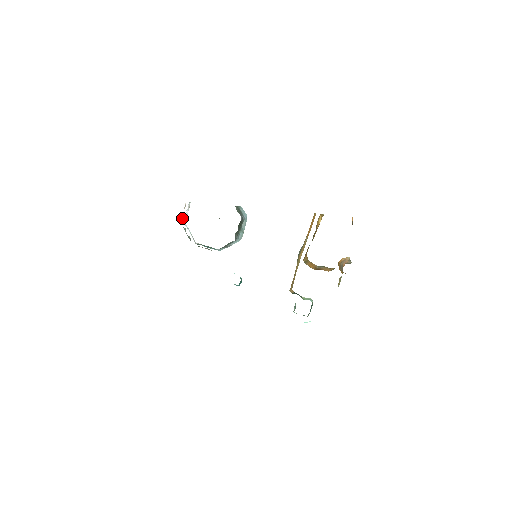
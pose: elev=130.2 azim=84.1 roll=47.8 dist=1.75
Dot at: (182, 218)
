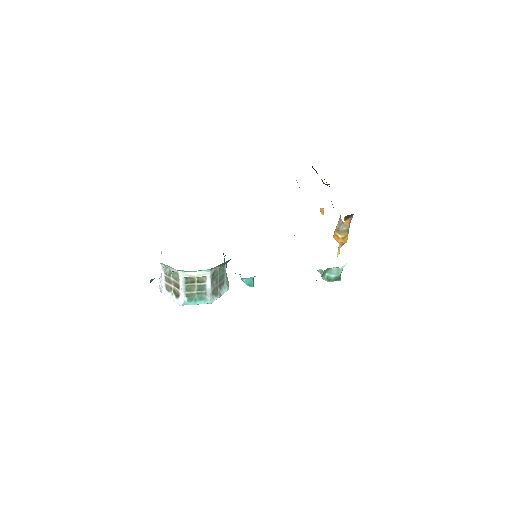
Dot at: occluded
